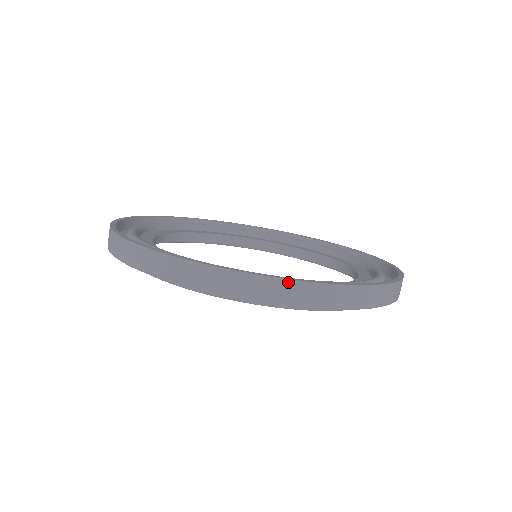
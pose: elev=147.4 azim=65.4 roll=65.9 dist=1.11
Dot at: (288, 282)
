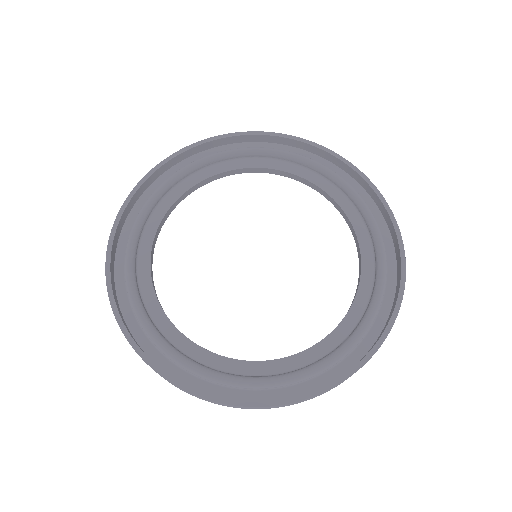
Dot at: (239, 406)
